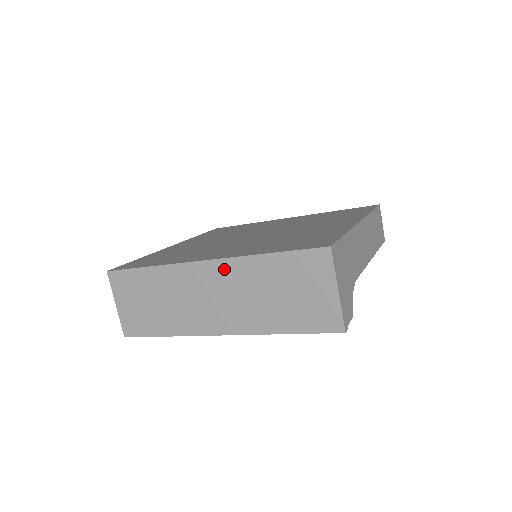
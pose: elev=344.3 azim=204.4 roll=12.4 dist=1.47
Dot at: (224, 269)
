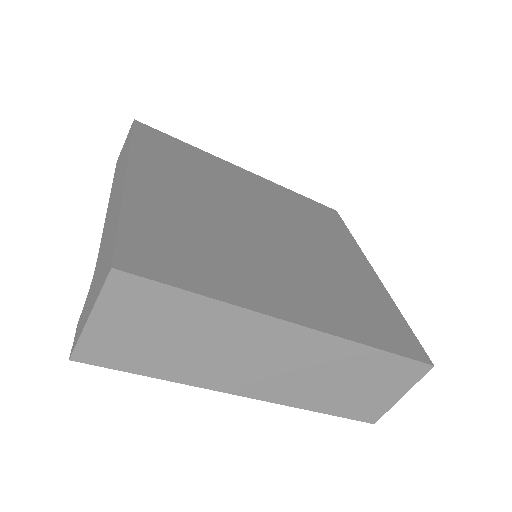
Dot at: (317, 343)
